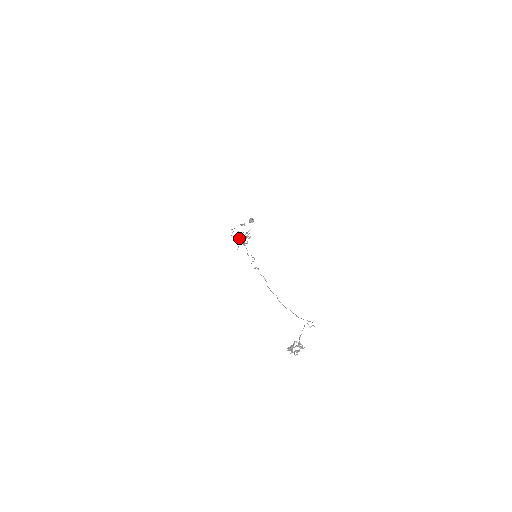
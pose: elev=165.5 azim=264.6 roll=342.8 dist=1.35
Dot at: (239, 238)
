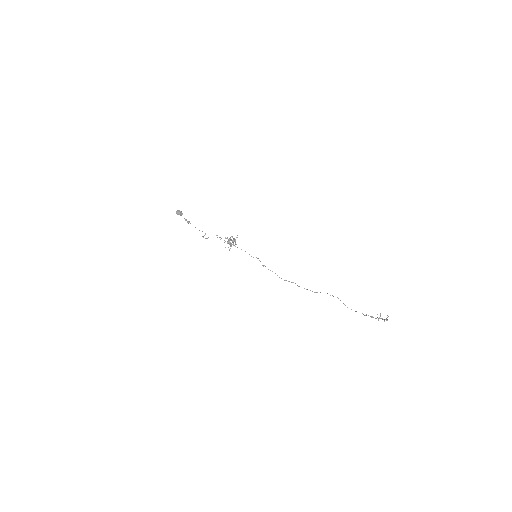
Dot at: (229, 243)
